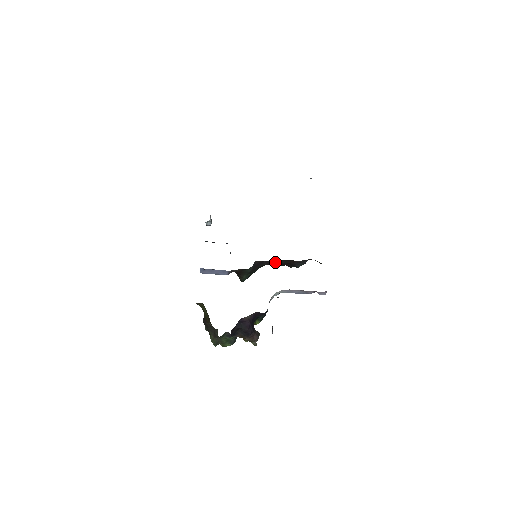
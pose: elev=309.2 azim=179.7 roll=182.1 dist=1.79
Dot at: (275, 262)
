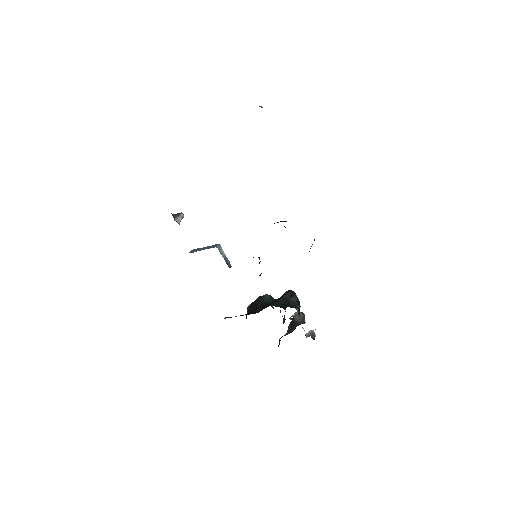
Dot at: occluded
